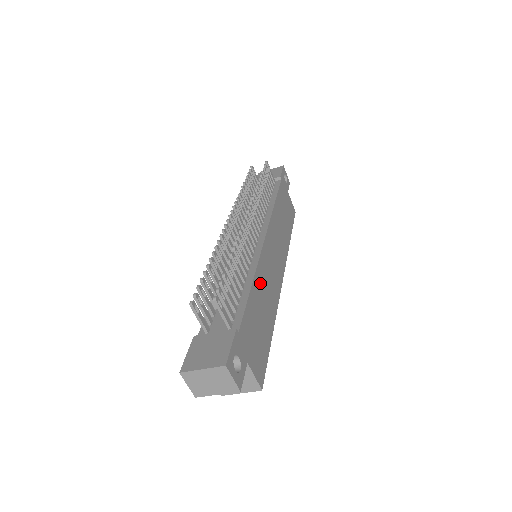
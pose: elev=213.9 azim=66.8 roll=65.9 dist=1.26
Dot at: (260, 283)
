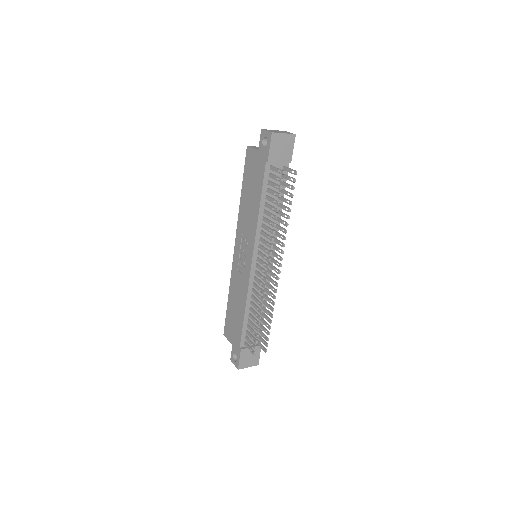
Dot at: occluded
